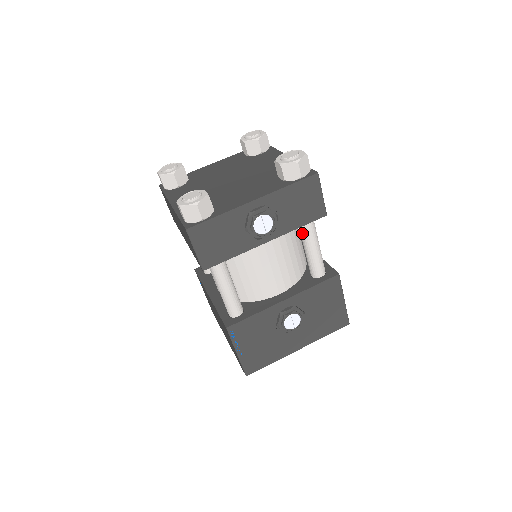
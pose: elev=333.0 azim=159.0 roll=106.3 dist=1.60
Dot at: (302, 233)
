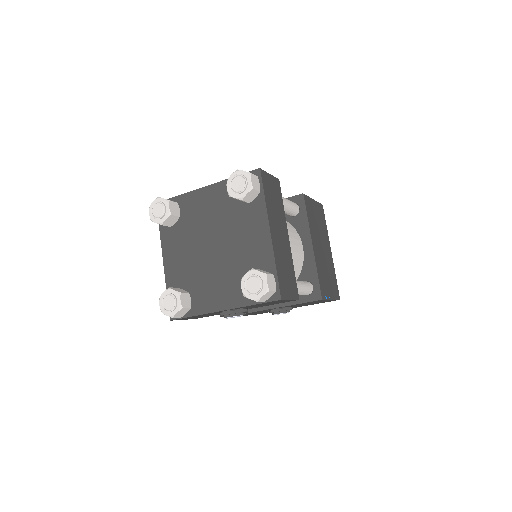
Dot at: occluded
